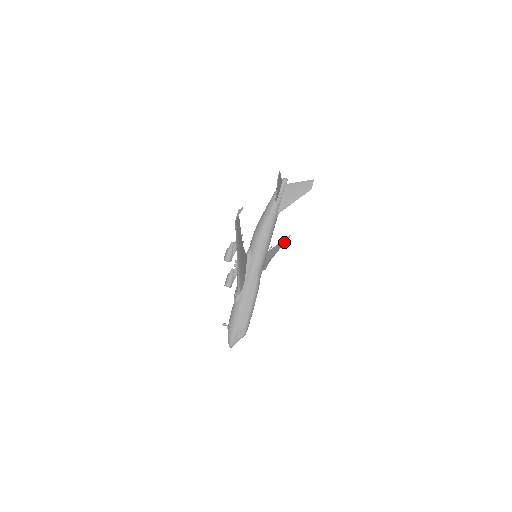
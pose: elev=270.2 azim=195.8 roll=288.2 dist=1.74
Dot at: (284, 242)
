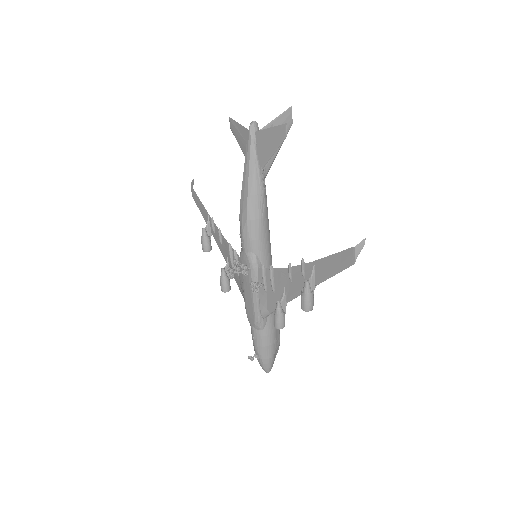
Dot at: occluded
